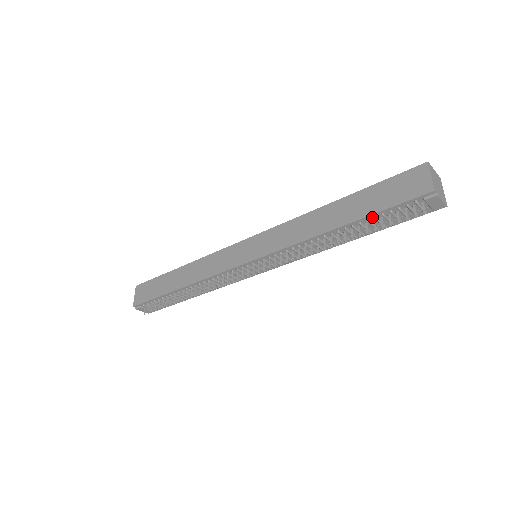
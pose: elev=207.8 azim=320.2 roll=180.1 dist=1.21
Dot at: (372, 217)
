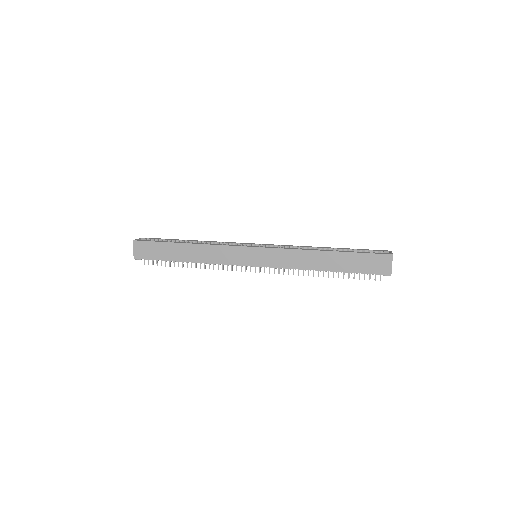
Dot at: (350, 272)
